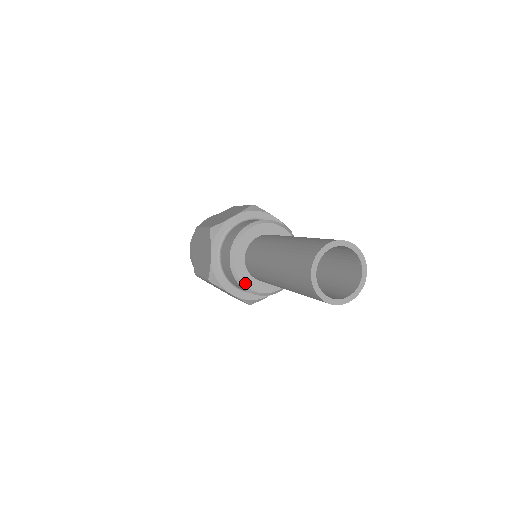
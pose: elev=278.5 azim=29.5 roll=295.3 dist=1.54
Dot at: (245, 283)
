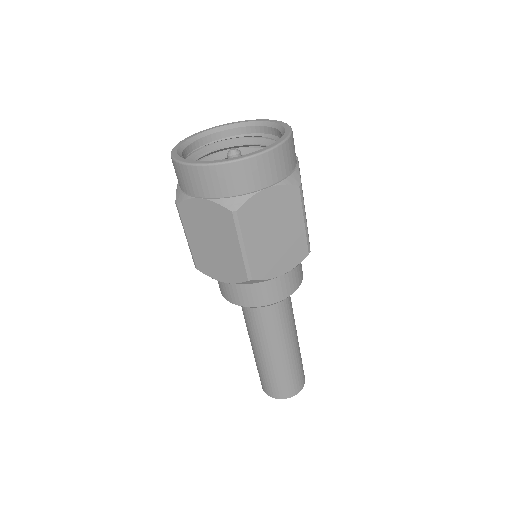
Dot at: occluded
